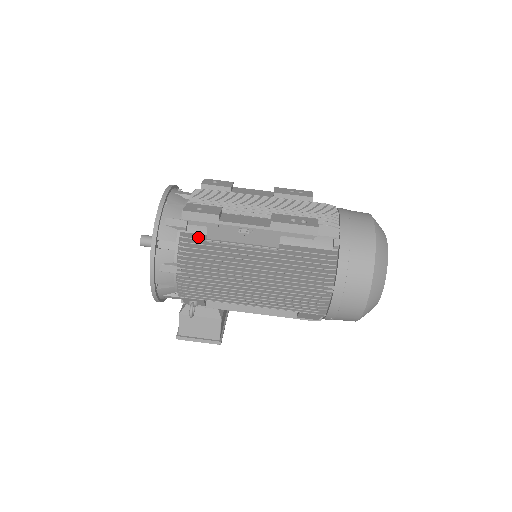
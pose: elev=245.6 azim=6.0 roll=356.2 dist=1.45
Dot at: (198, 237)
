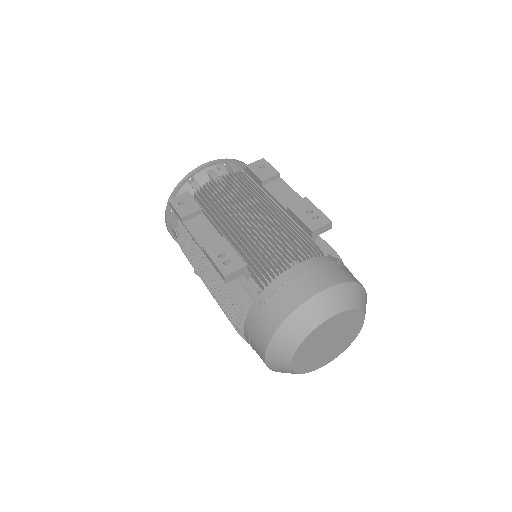
Dot at: occluded
